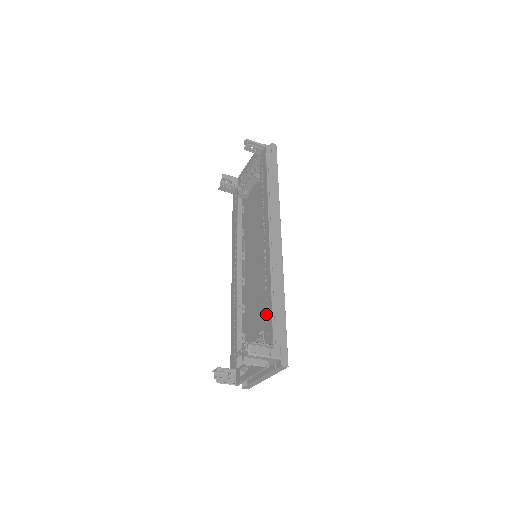
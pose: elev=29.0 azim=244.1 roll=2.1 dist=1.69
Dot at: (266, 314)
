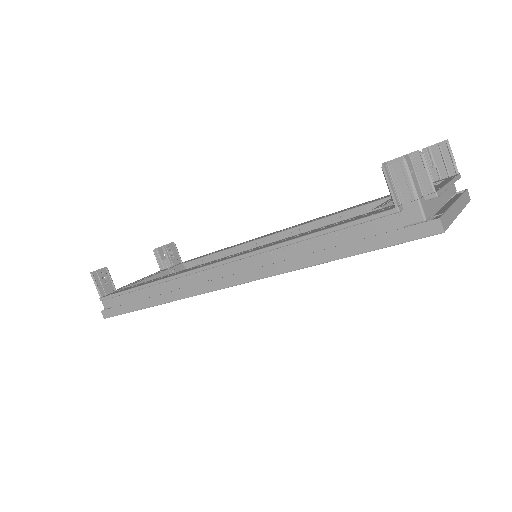
Dot at: (382, 197)
